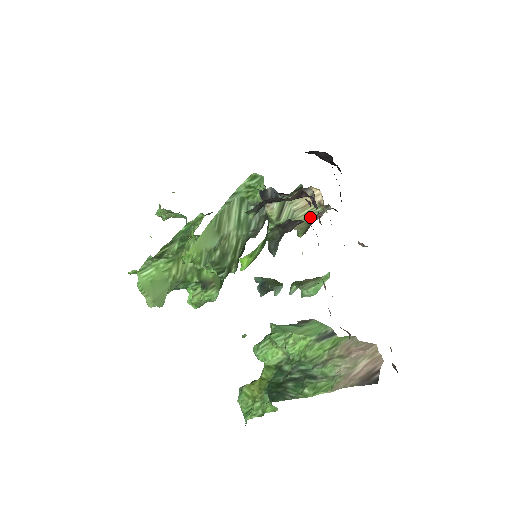
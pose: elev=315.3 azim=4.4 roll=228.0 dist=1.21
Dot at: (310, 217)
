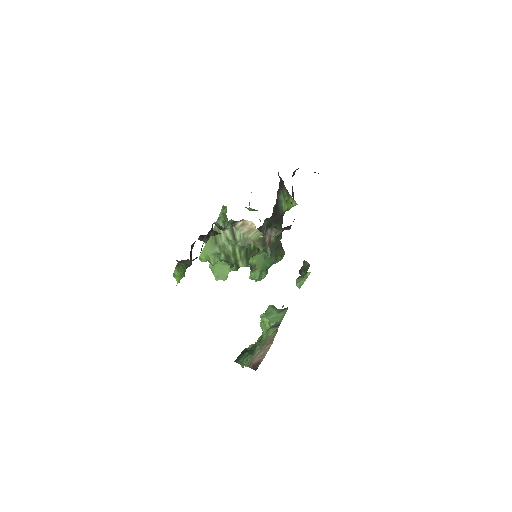
Dot at: (258, 237)
